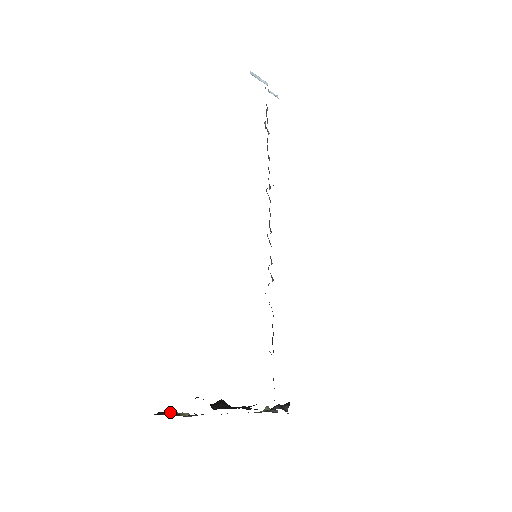
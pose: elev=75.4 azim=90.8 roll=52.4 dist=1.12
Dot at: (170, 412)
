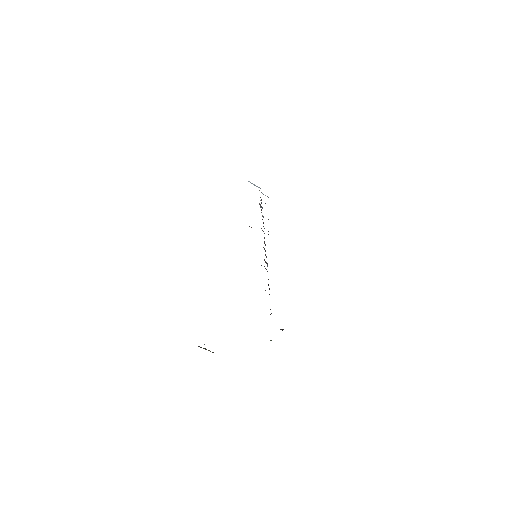
Dot at: (200, 347)
